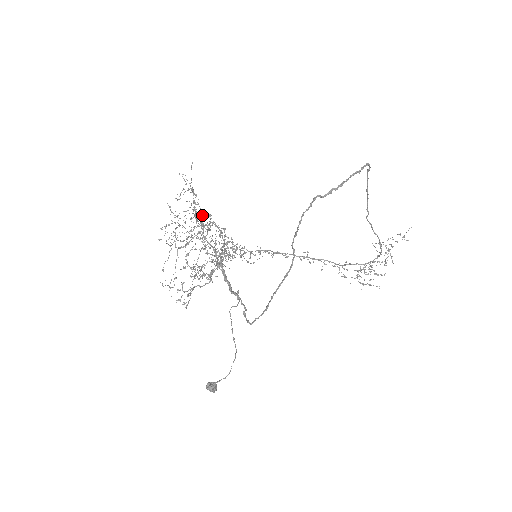
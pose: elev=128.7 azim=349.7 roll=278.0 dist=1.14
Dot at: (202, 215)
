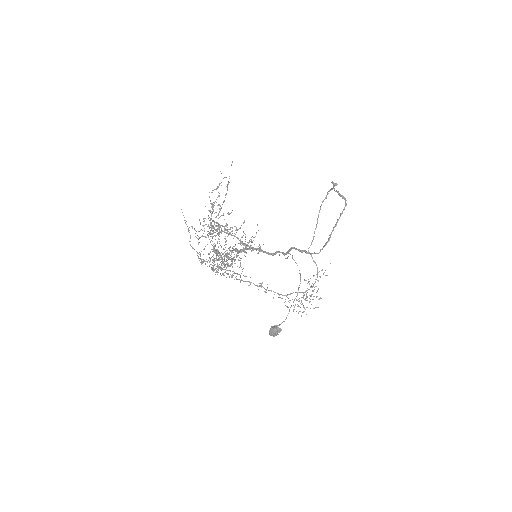
Dot at: (212, 220)
